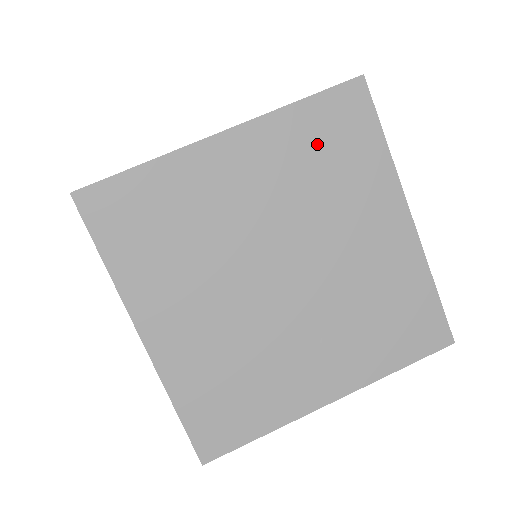
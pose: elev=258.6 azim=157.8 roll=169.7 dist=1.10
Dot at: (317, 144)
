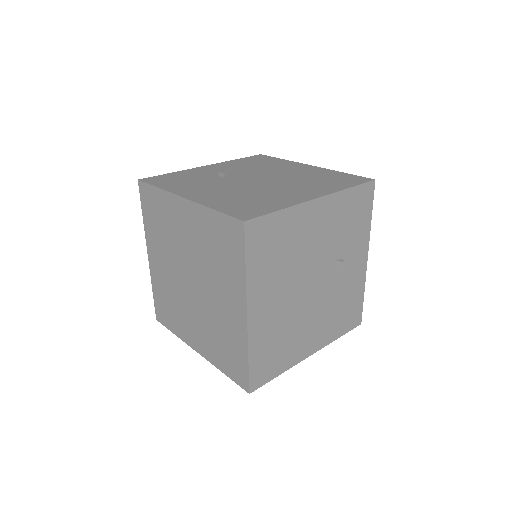
Dot at: (216, 238)
